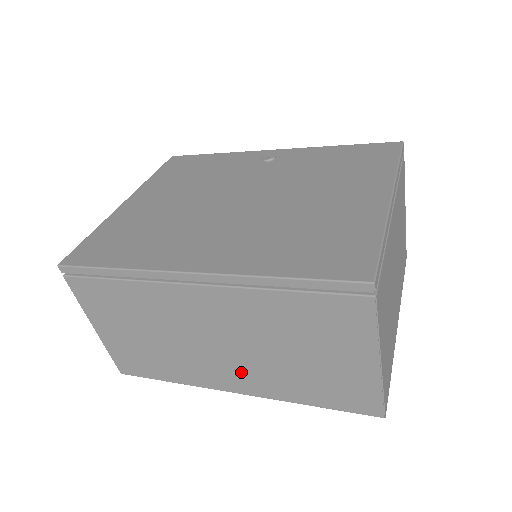
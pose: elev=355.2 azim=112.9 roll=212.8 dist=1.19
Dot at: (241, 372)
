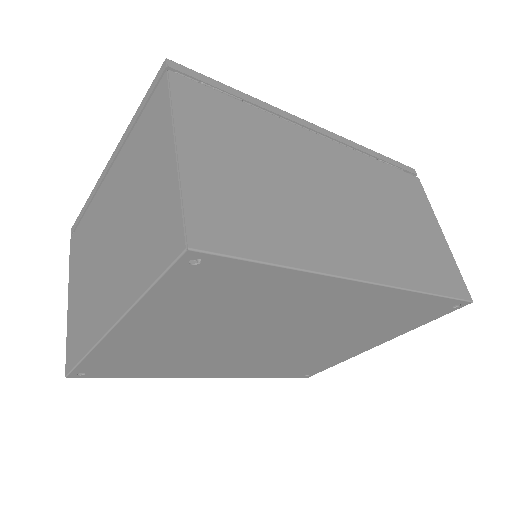
Dot at: (366, 243)
